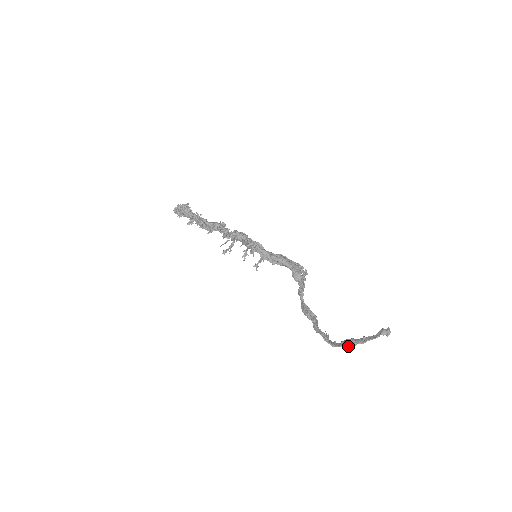
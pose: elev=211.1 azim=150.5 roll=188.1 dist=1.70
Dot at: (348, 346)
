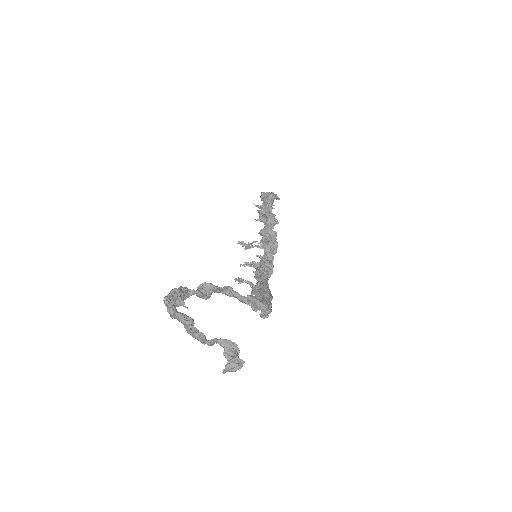
Dot at: (176, 310)
